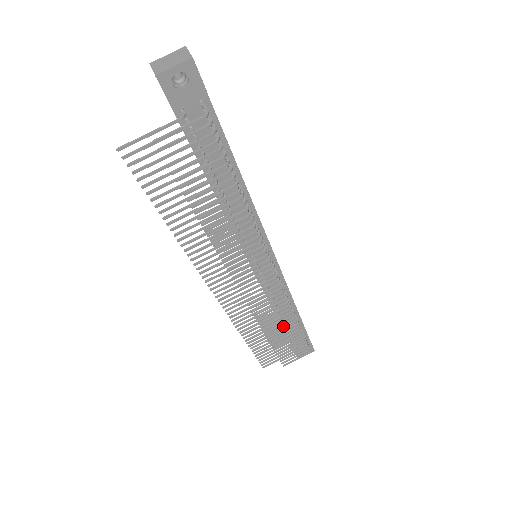
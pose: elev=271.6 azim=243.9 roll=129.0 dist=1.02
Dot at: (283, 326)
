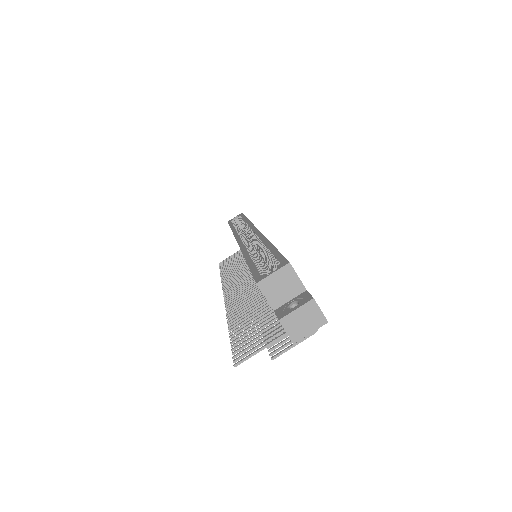
Dot at: occluded
